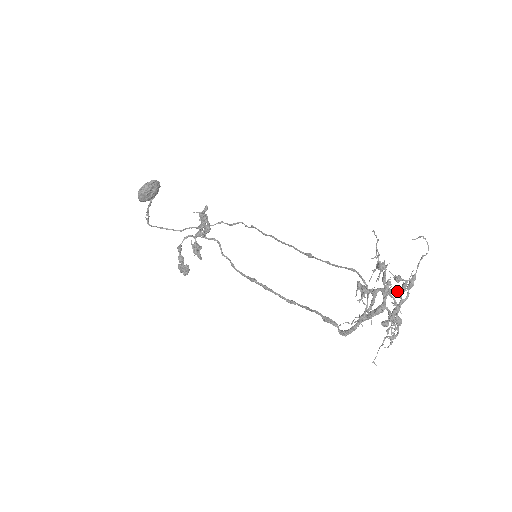
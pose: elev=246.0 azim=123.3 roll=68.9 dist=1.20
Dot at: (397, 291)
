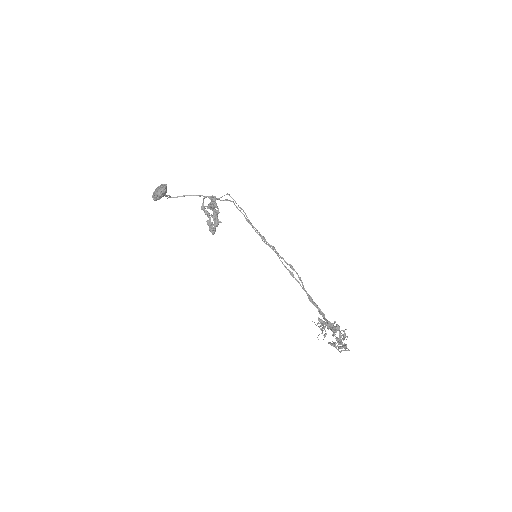
Dot at: (342, 334)
